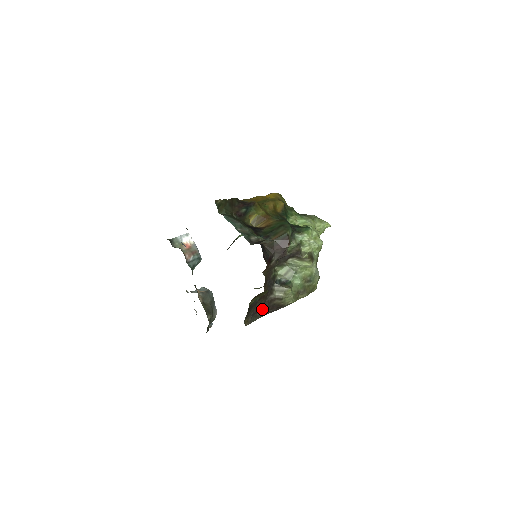
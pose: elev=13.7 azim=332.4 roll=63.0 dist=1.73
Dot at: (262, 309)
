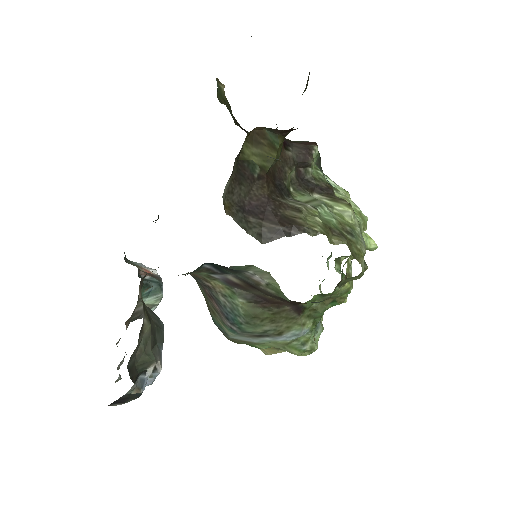
Dot at: (261, 214)
